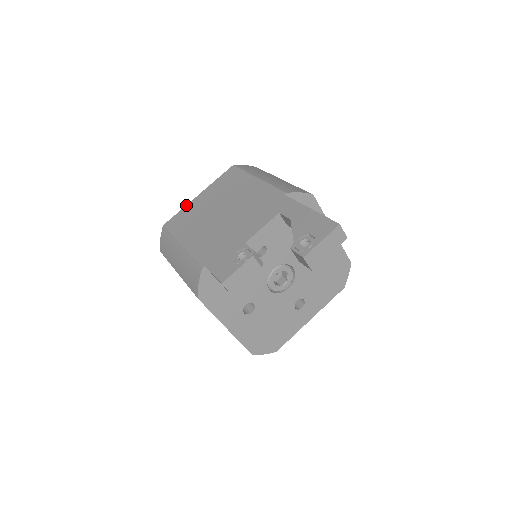
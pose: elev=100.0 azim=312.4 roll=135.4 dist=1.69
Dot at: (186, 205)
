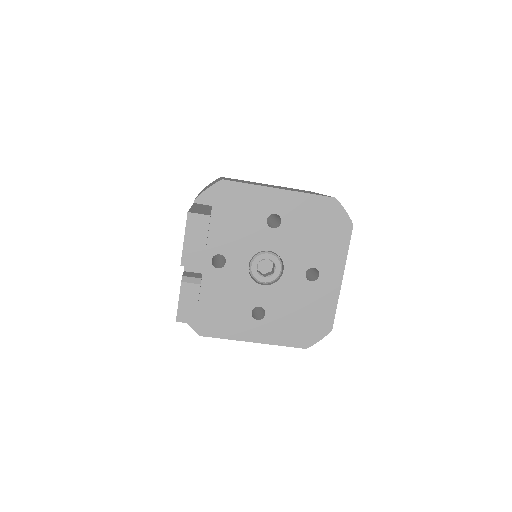
Dot at: occluded
